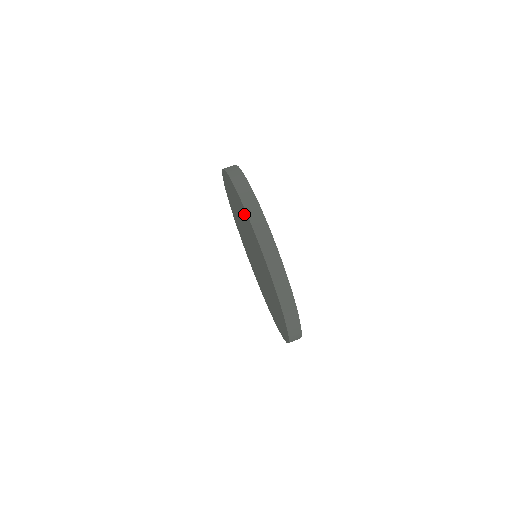
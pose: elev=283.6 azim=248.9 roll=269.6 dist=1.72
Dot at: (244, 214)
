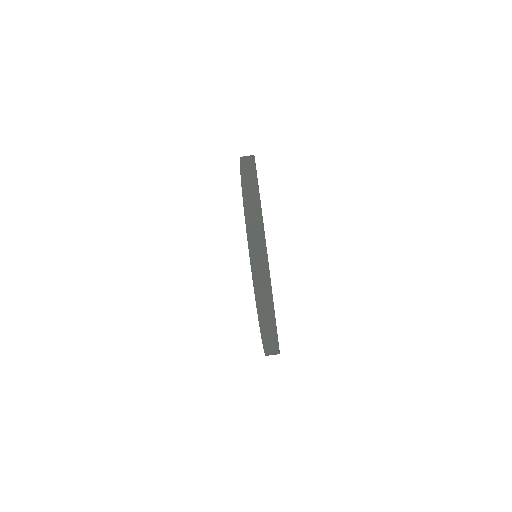
Dot at: occluded
